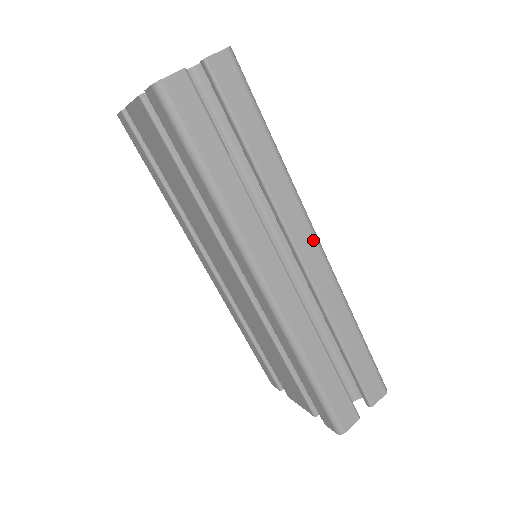
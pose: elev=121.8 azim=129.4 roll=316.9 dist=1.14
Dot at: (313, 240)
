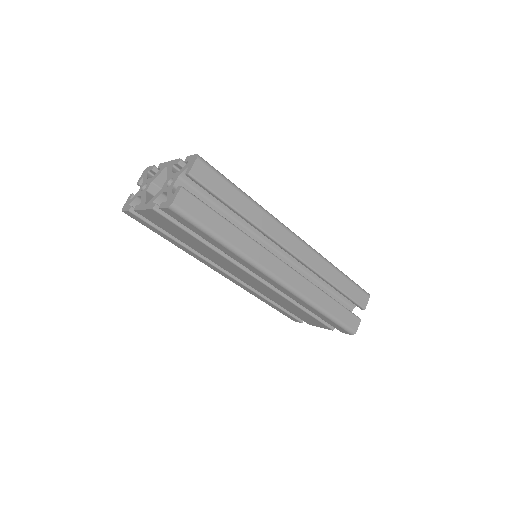
Dot at: (293, 237)
